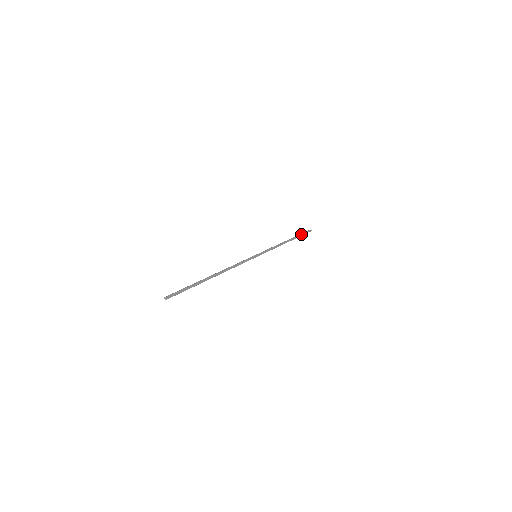
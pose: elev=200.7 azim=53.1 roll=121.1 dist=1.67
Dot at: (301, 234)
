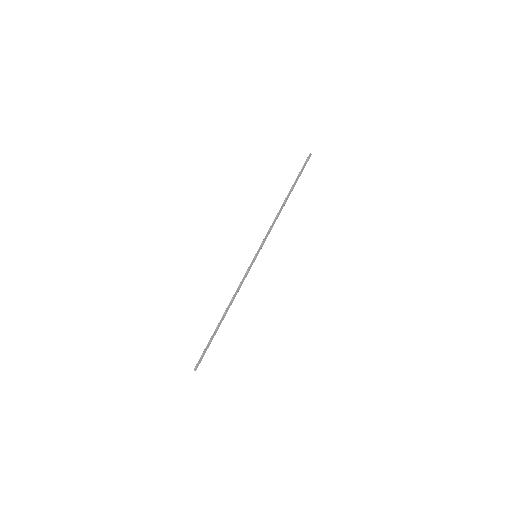
Dot at: (299, 175)
